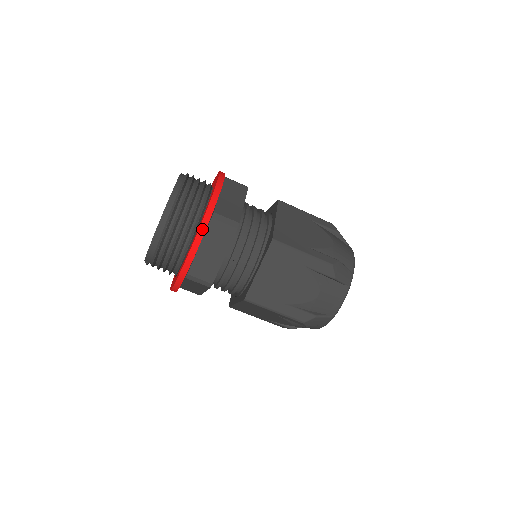
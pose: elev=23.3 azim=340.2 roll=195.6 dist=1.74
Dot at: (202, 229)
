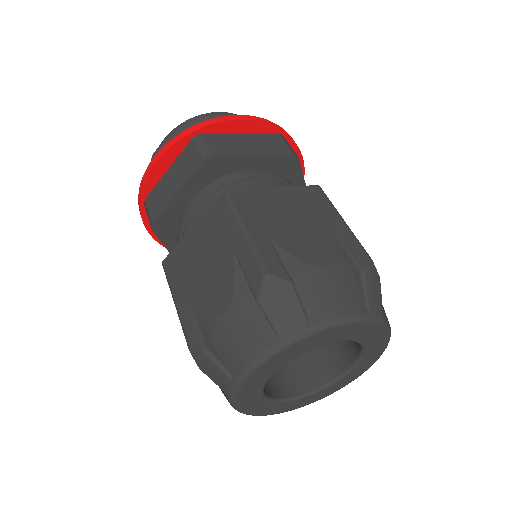
Dot at: (265, 120)
